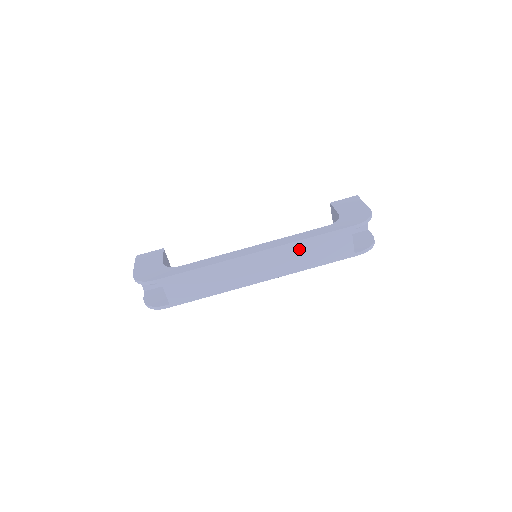
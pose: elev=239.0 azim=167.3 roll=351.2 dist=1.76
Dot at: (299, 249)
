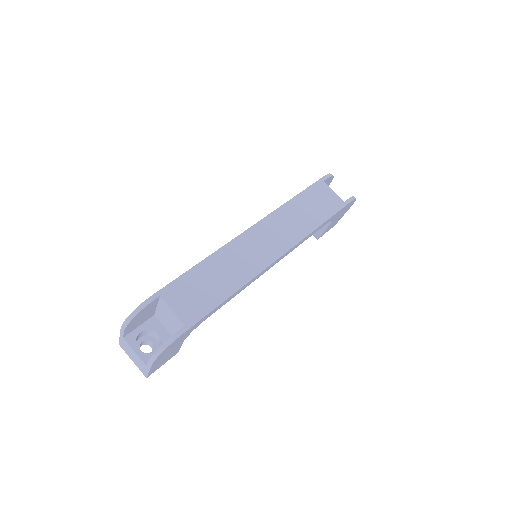
Dot at: (290, 212)
